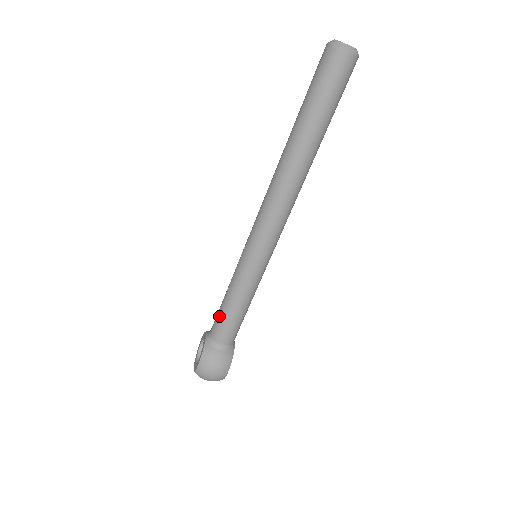
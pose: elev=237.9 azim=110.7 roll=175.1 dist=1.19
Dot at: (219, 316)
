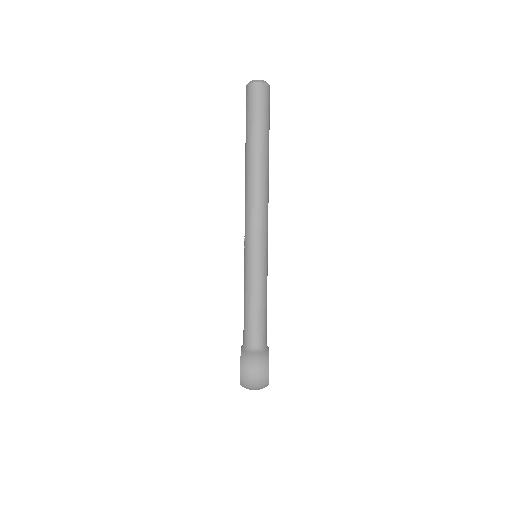
Dot at: (244, 320)
